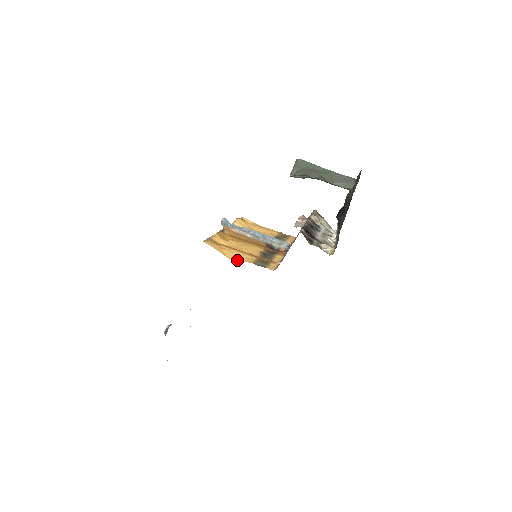
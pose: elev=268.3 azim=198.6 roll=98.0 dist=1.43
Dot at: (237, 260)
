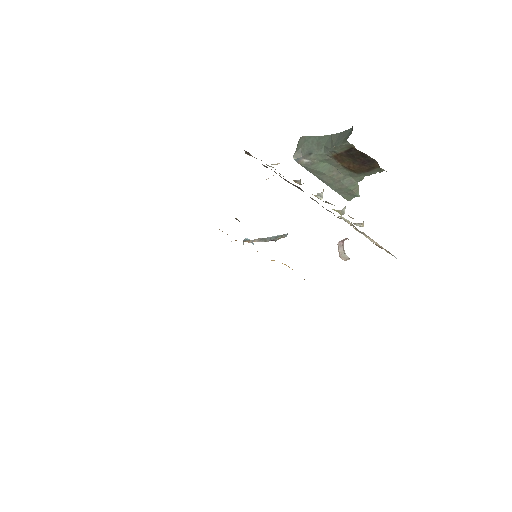
Dot at: occluded
